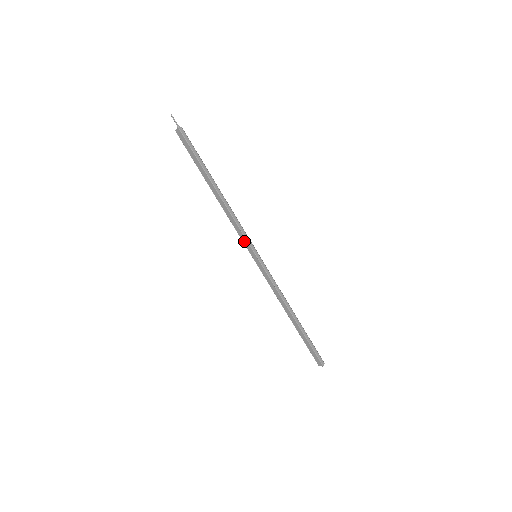
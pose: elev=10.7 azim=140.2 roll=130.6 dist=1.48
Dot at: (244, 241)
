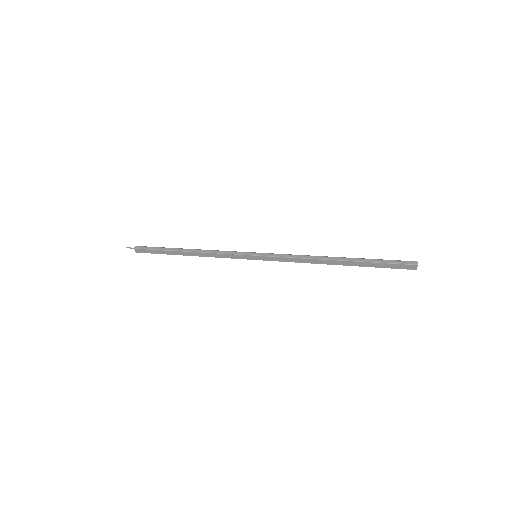
Dot at: (237, 257)
